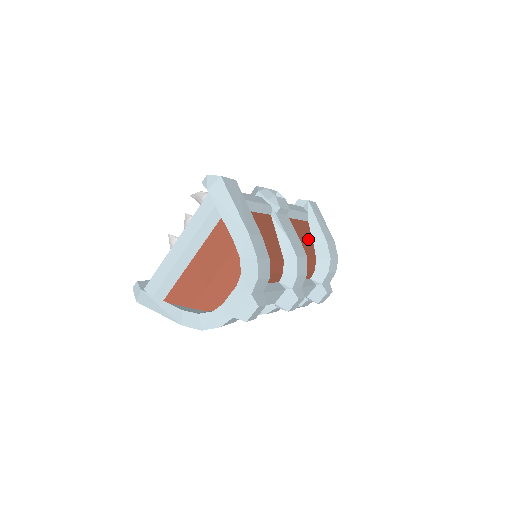
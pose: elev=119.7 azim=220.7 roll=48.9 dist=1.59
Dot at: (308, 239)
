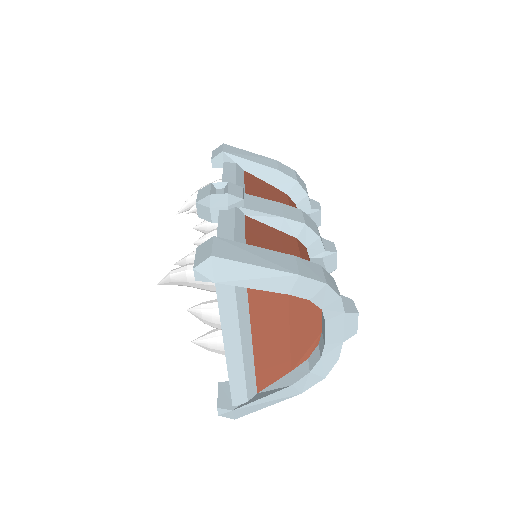
Dot at: (266, 187)
